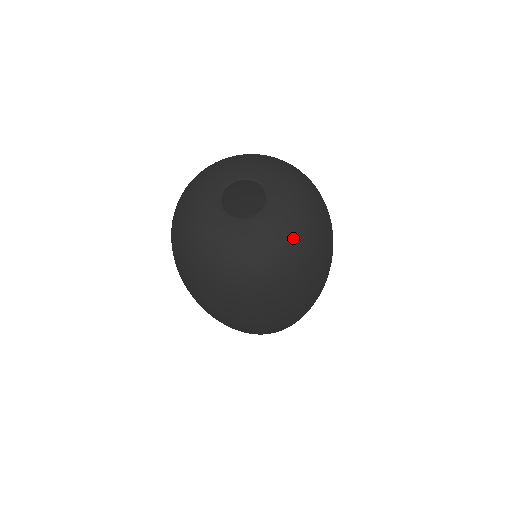
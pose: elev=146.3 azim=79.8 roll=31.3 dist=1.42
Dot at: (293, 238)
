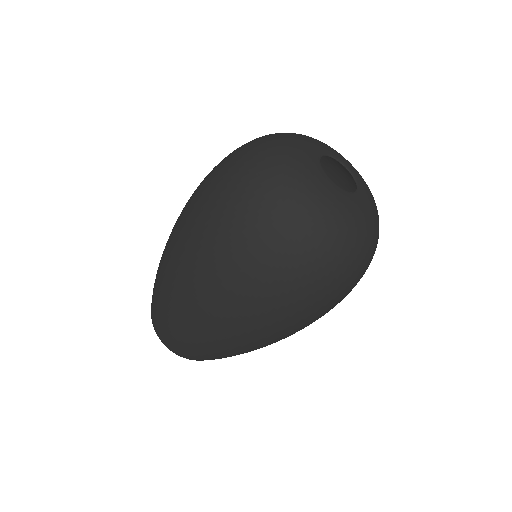
Dot at: occluded
